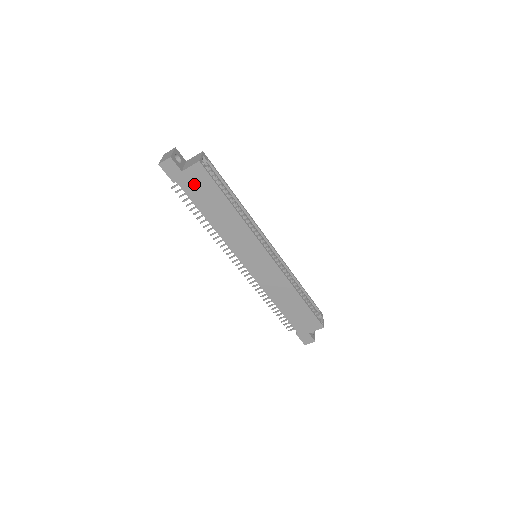
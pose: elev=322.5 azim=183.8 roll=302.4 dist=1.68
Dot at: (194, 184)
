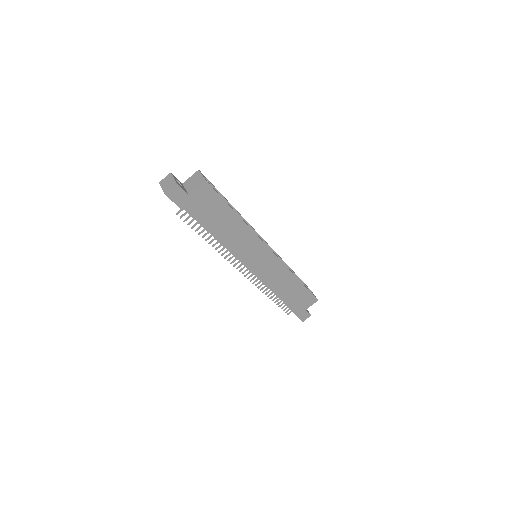
Dot at: (201, 204)
